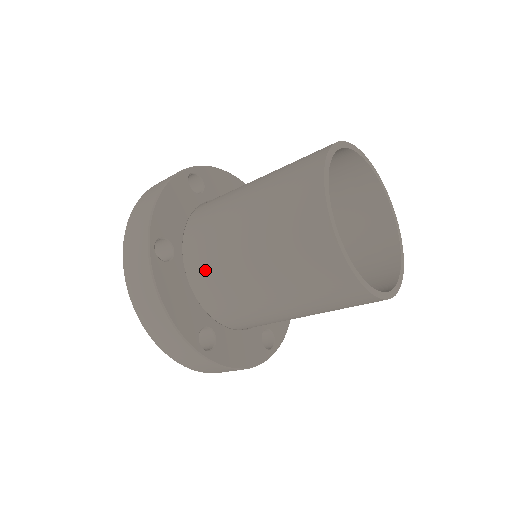
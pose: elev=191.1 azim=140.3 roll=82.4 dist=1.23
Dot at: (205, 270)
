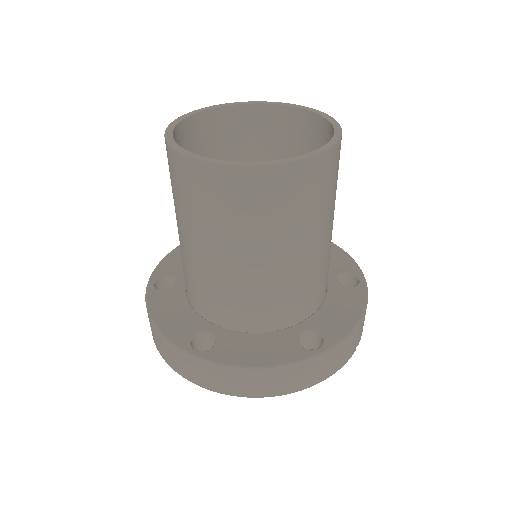
Dot at: (185, 277)
